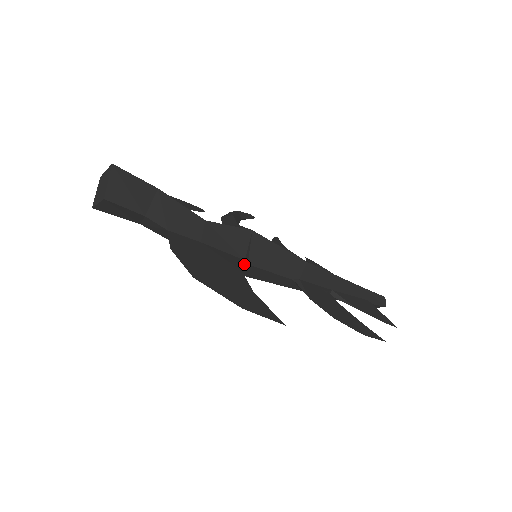
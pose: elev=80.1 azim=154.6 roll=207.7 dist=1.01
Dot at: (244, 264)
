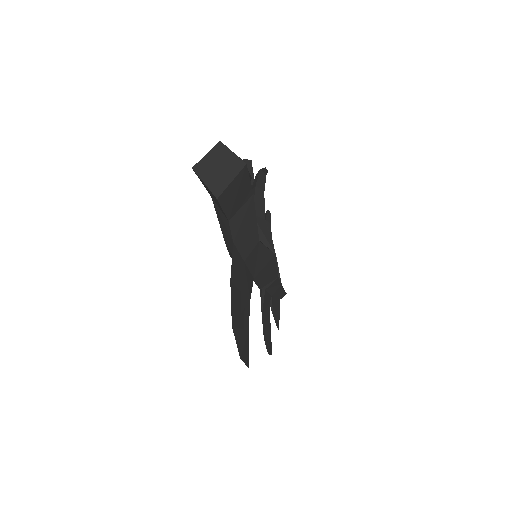
Dot at: occluded
